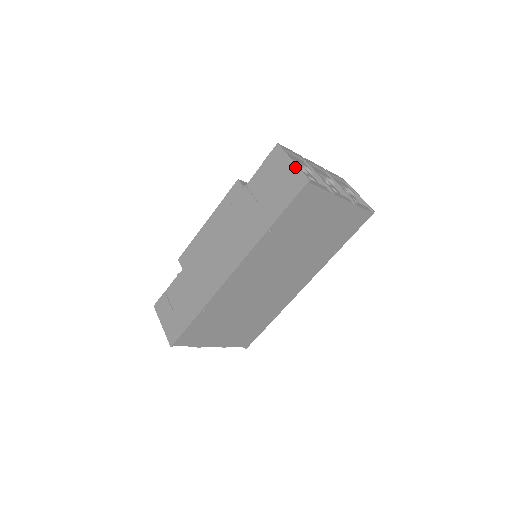
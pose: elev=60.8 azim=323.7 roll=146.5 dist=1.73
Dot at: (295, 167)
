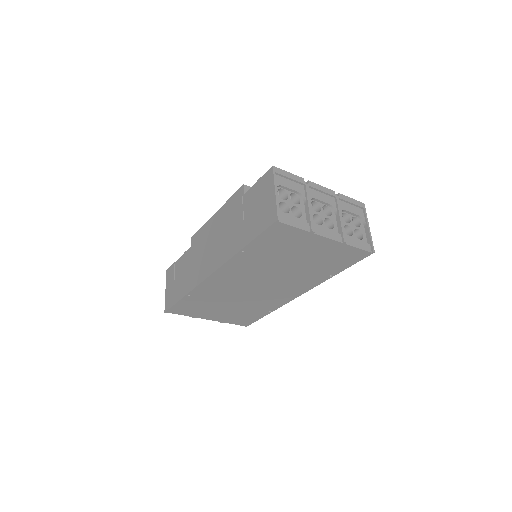
Dot at: (274, 199)
